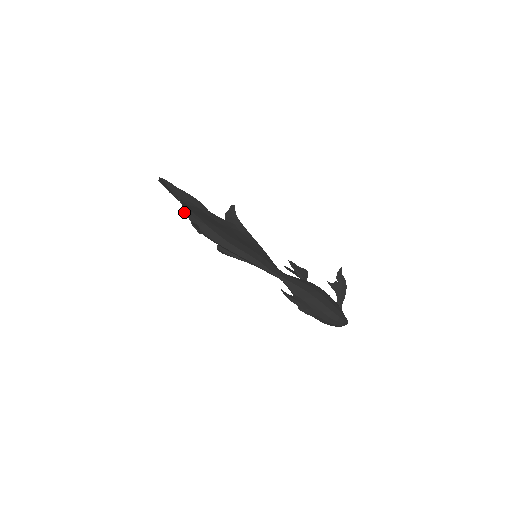
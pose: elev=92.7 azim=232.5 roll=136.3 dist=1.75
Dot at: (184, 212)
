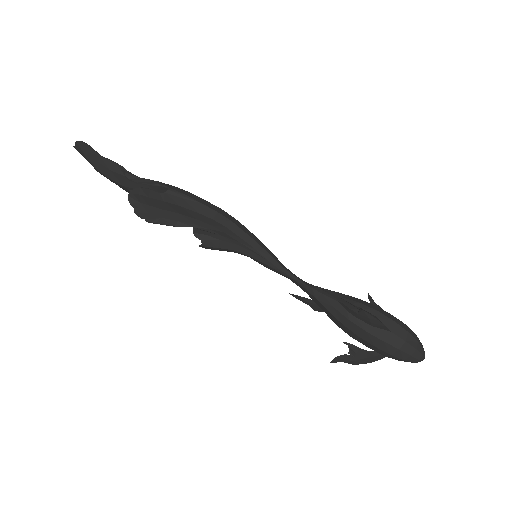
Dot at: (130, 176)
